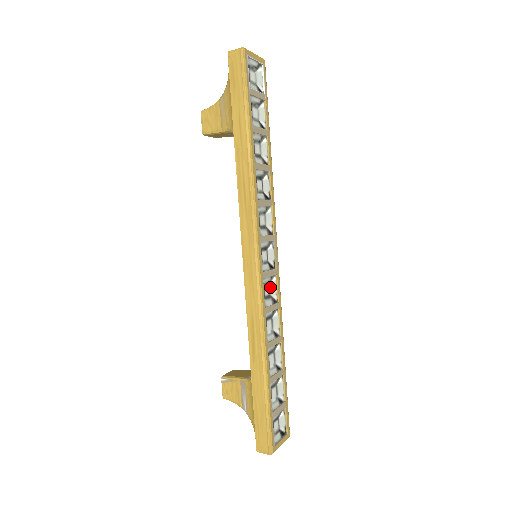
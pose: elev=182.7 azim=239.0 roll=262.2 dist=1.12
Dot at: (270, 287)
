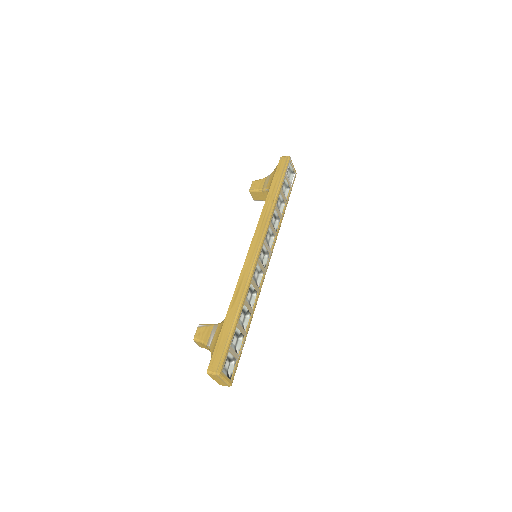
Dot at: (258, 276)
